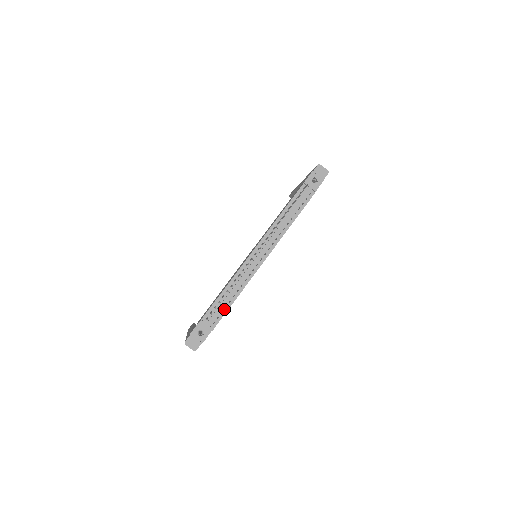
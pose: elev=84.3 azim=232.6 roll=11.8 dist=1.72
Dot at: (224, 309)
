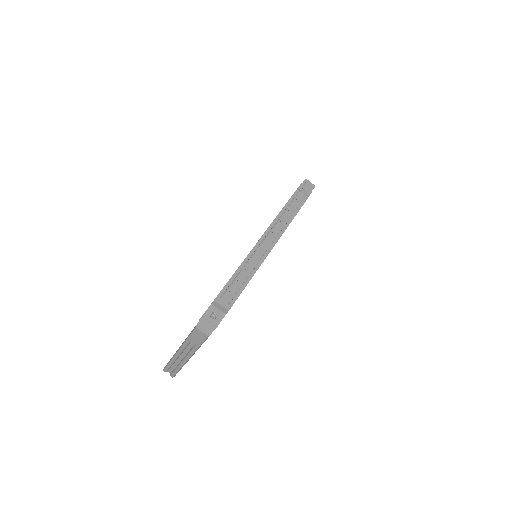
Dot at: (238, 290)
